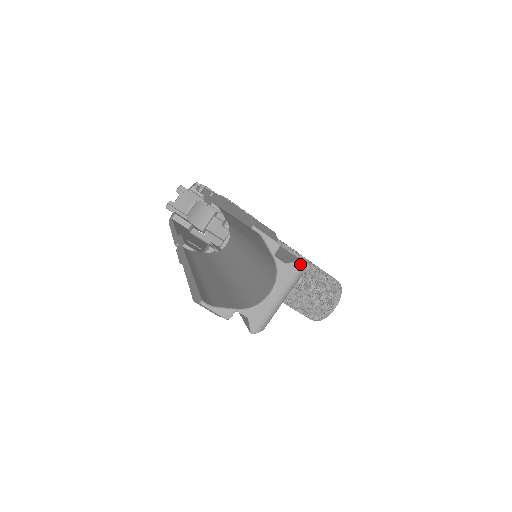
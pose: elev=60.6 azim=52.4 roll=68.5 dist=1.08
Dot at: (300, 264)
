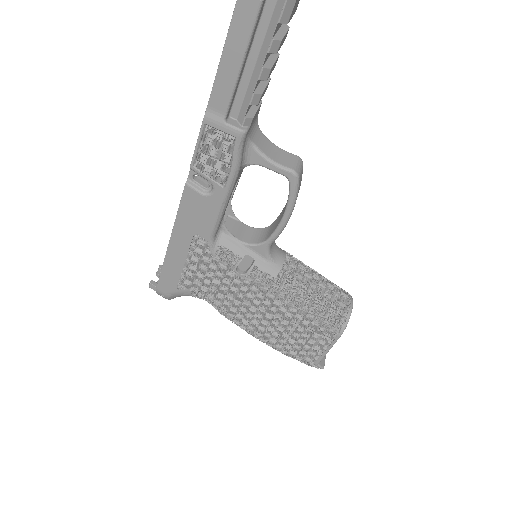
Dot at: out of frame
